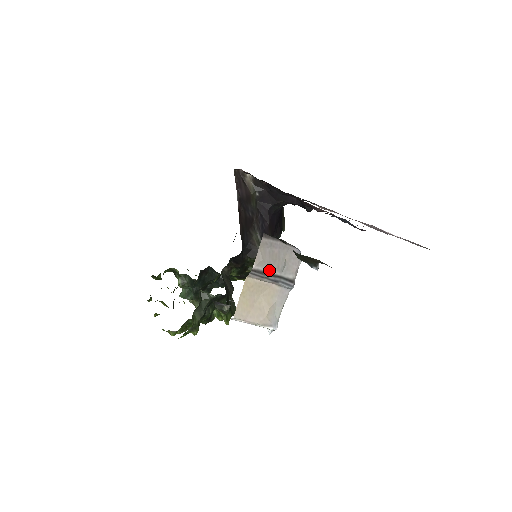
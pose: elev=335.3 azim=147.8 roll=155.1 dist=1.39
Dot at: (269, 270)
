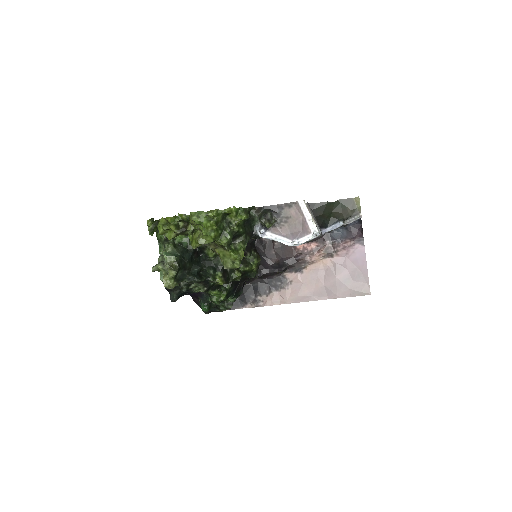
Dot at: occluded
